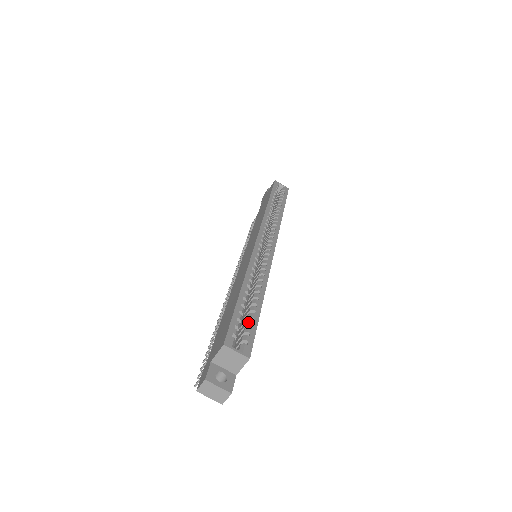
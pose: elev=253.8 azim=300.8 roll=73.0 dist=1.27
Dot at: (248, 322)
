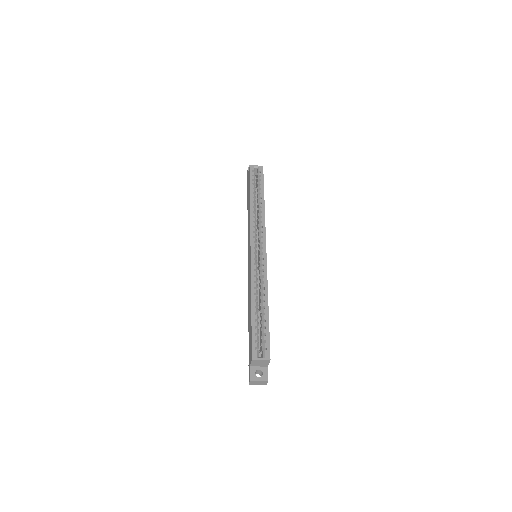
Dot at: (263, 332)
